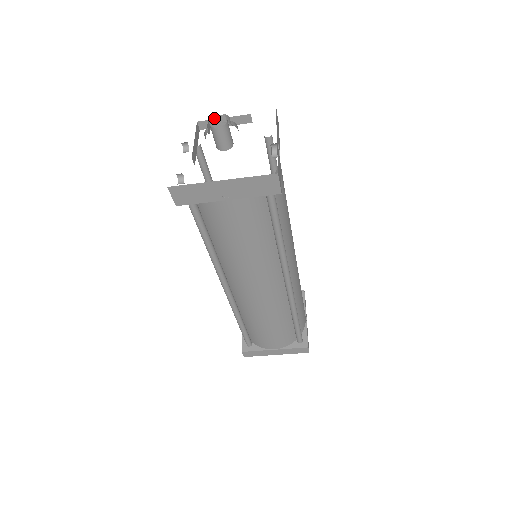
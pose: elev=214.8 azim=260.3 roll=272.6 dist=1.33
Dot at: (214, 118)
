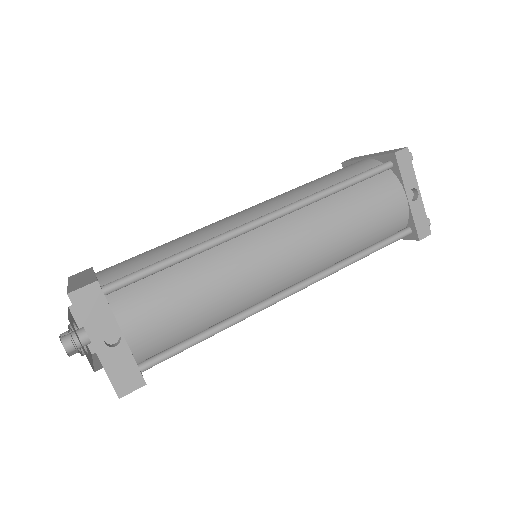
Dot at: (62, 333)
